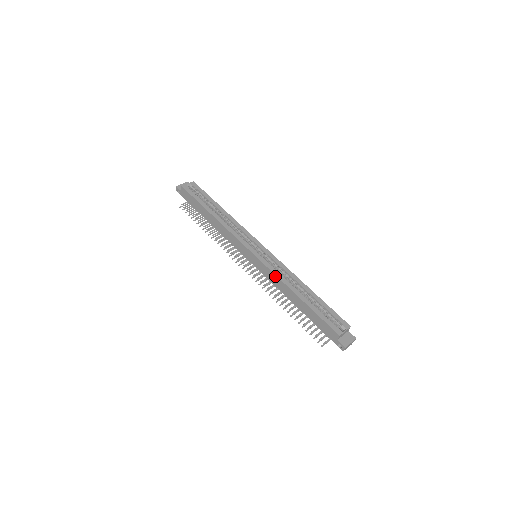
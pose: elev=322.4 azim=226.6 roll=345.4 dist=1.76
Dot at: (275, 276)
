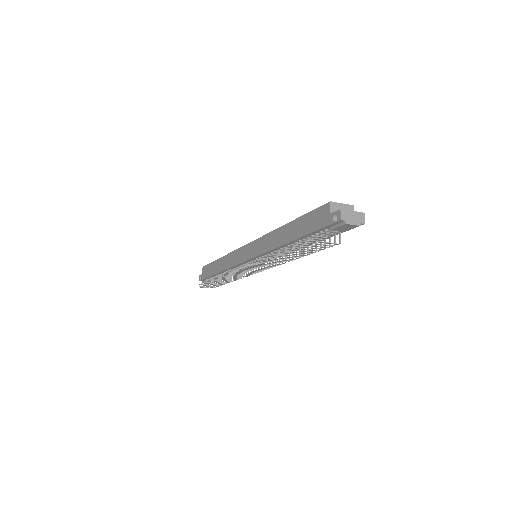
Dot at: (266, 236)
